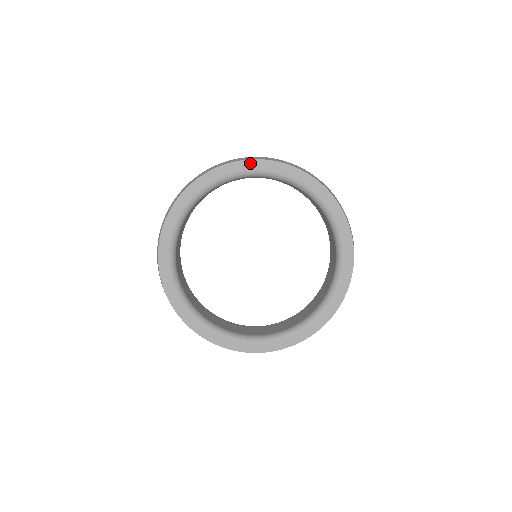
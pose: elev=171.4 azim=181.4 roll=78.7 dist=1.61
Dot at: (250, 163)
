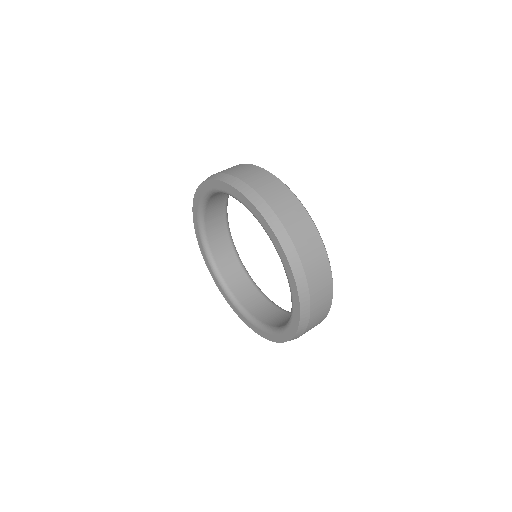
Dot at: (196, 196)
